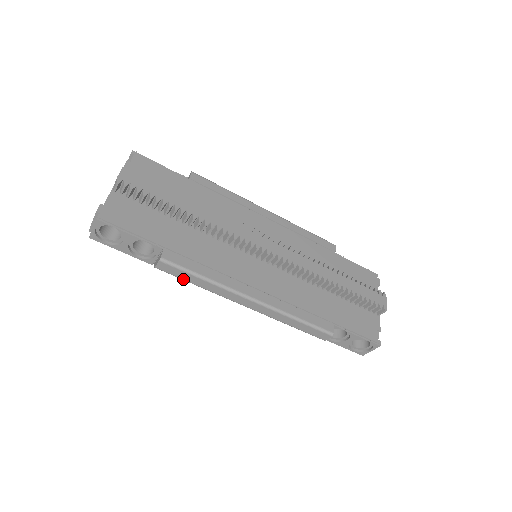
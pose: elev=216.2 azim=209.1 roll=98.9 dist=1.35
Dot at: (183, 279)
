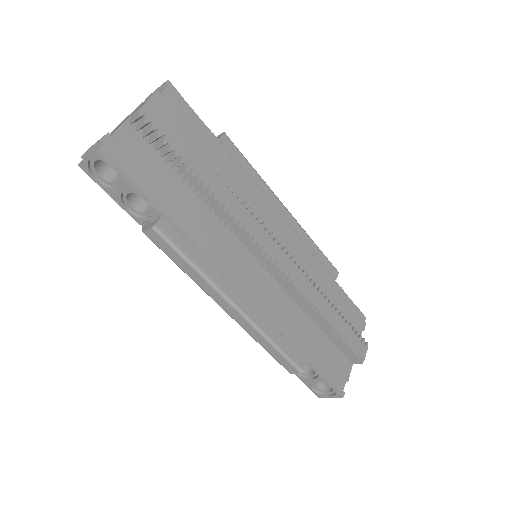
Dot at: (169, 257)
